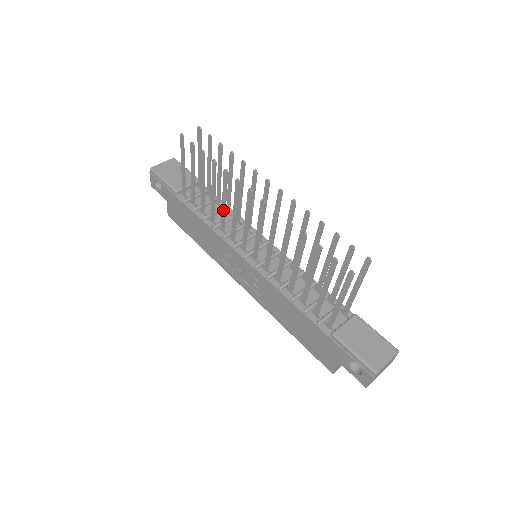
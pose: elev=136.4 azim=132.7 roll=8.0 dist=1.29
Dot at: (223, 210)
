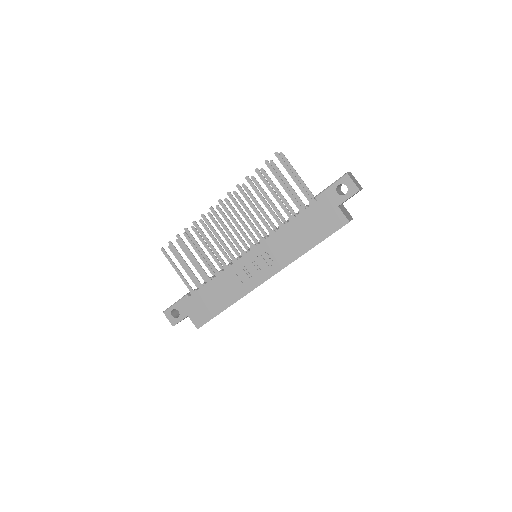
Dot at: (214, 251)
